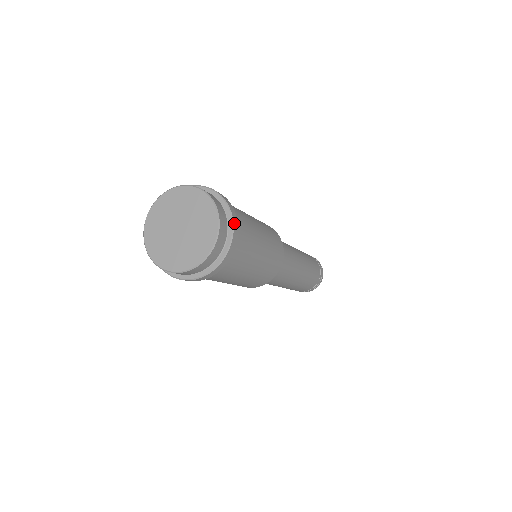
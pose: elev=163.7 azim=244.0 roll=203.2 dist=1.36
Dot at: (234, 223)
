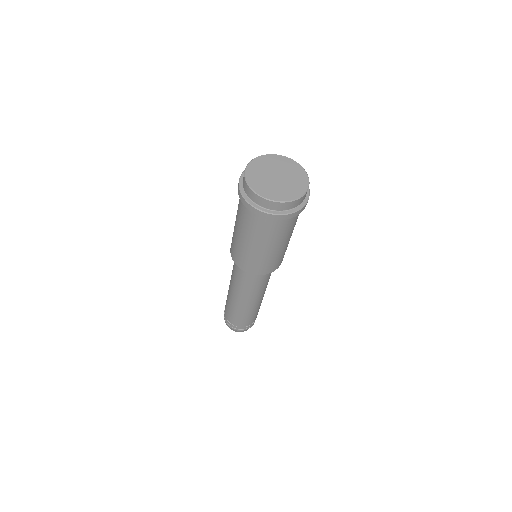
Dot at: occluded
